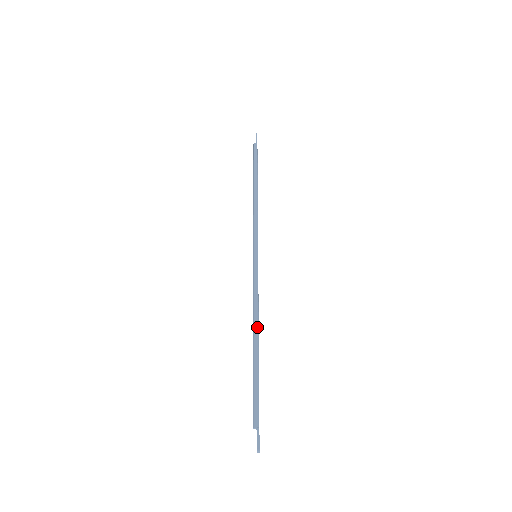
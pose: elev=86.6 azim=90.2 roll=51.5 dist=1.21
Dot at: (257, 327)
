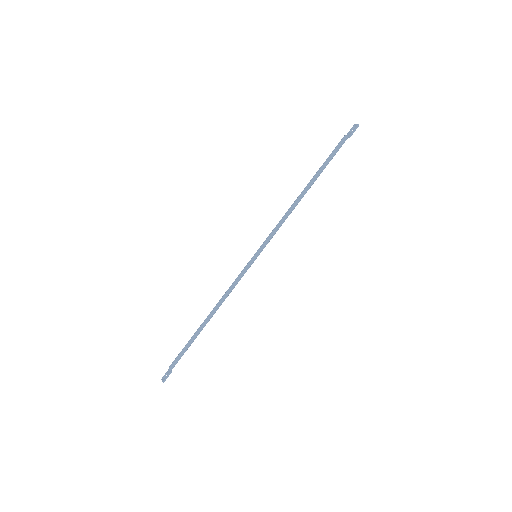
Dot at: (215, 312)
